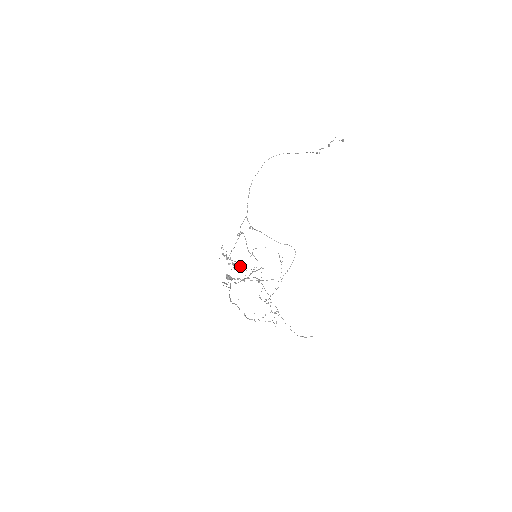
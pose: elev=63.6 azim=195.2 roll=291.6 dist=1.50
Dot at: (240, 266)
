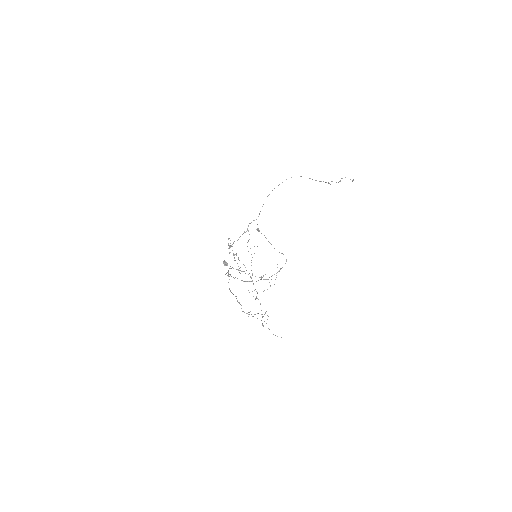
Dot at: occluded
